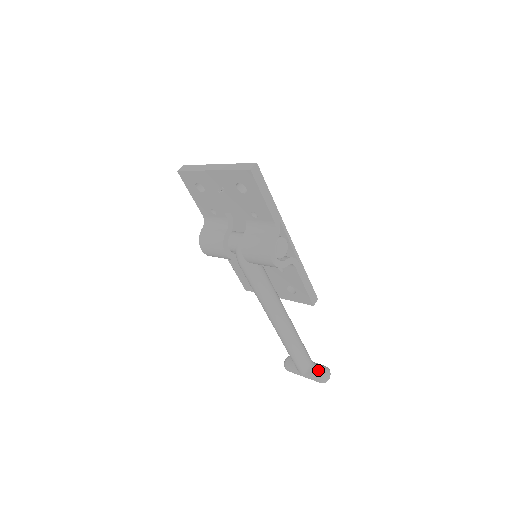
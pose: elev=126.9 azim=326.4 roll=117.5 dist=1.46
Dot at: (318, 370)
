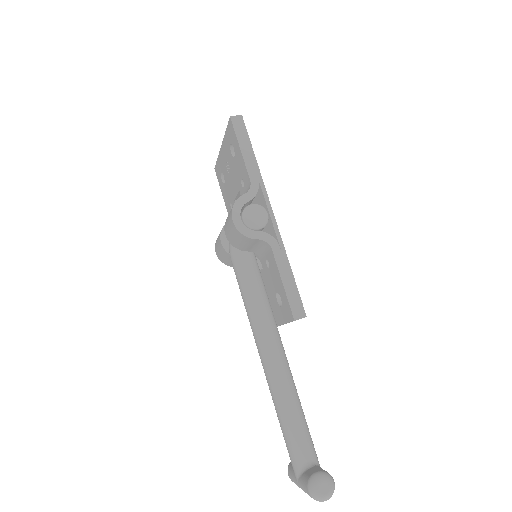
Dot at: (313, 470)
